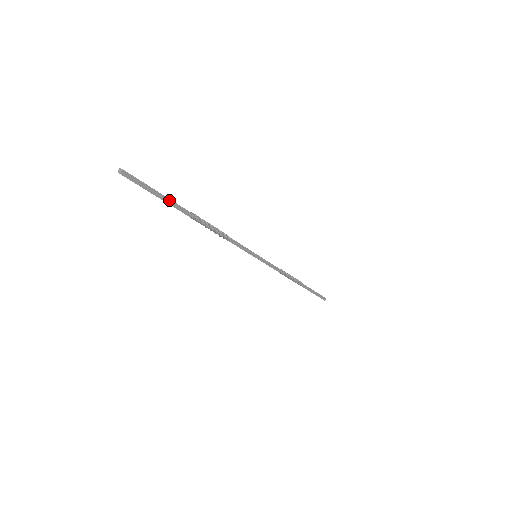
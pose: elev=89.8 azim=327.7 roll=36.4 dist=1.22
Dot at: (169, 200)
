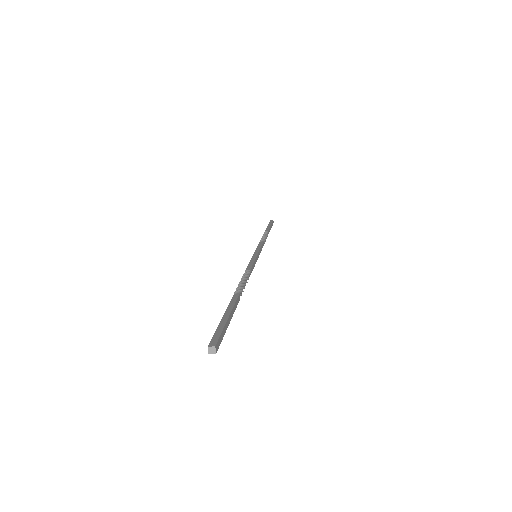
Dot at: (232, 311)
